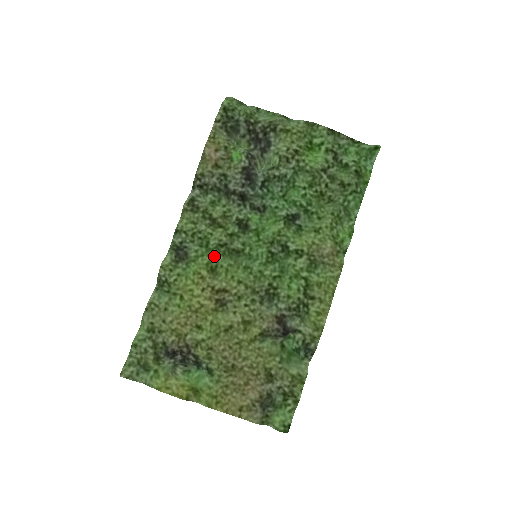
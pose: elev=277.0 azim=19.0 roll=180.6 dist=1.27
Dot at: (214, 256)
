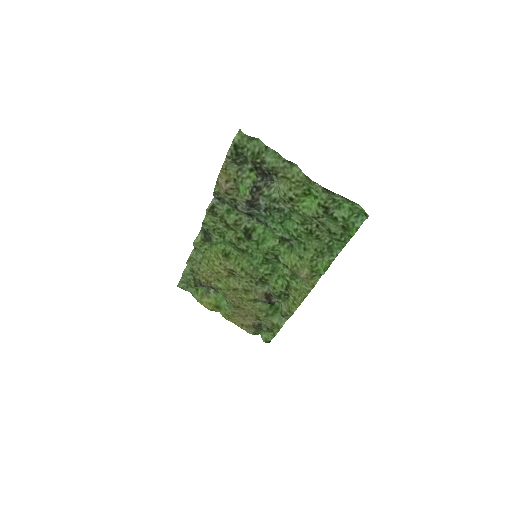
Dot at: (228, 246)
